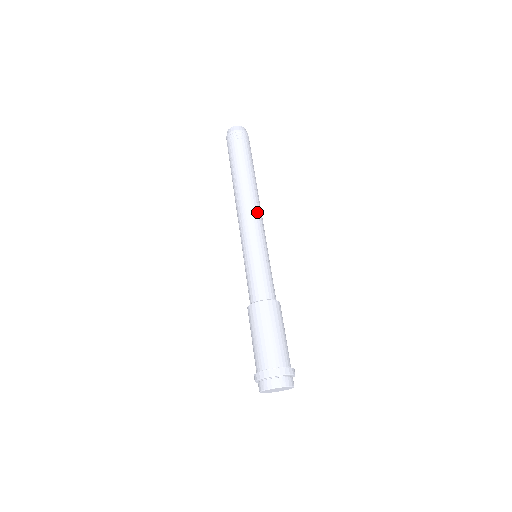
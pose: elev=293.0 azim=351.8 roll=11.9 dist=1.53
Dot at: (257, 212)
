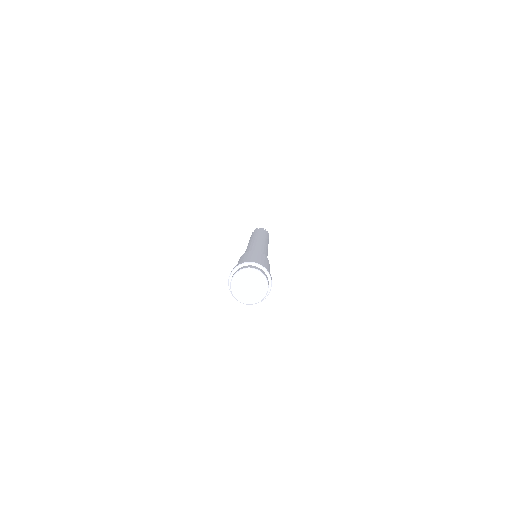
Dot at: (254, 239)
